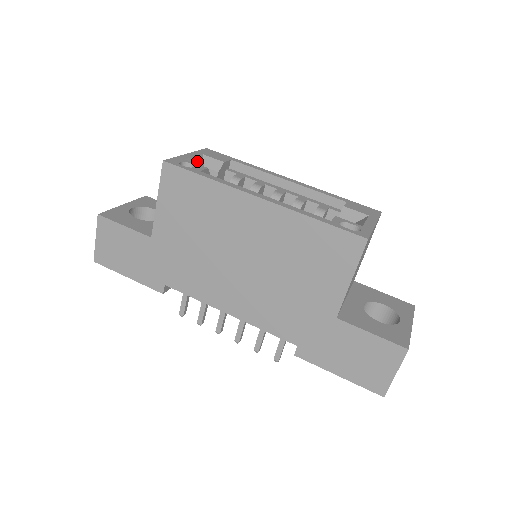
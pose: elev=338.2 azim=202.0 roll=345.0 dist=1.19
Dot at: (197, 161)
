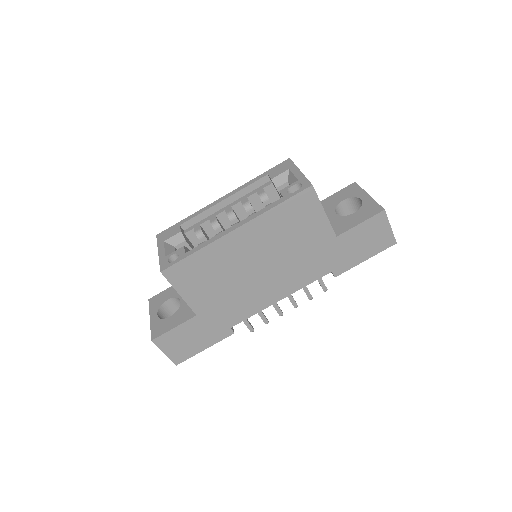
Dot at: (168, 249)
